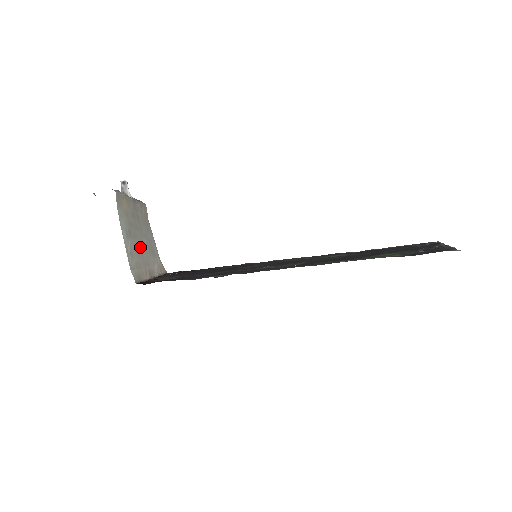
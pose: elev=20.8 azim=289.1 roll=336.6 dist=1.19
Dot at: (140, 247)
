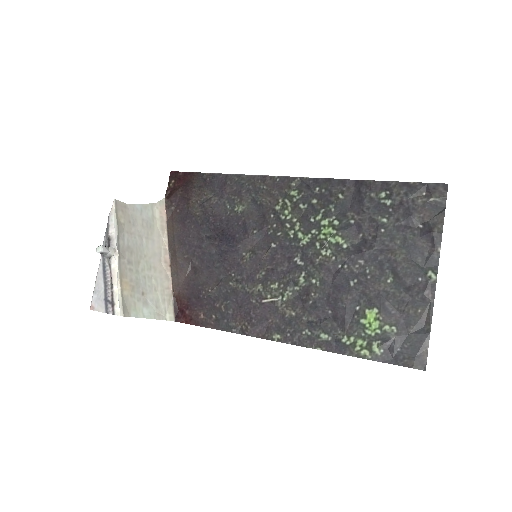
Dot at: (150, 268)
